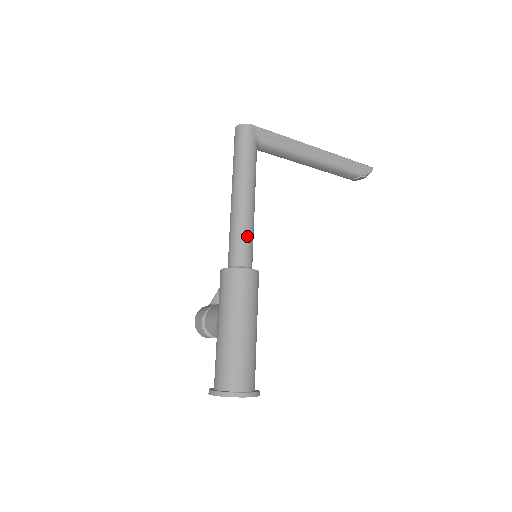
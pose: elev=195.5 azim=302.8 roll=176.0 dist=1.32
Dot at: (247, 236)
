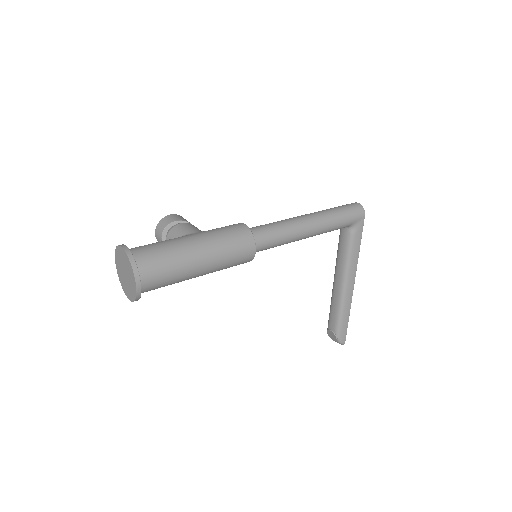
Dot at: (280, 239)
